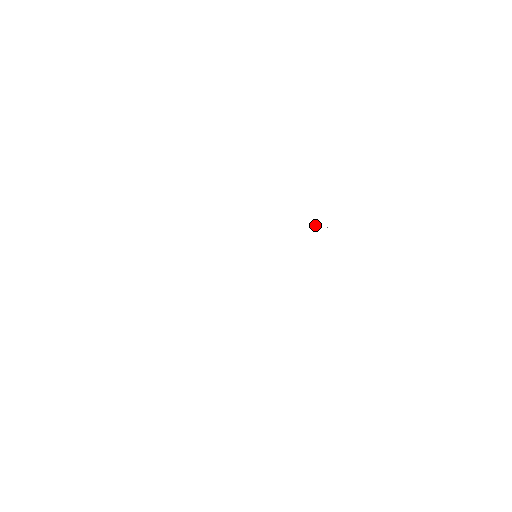
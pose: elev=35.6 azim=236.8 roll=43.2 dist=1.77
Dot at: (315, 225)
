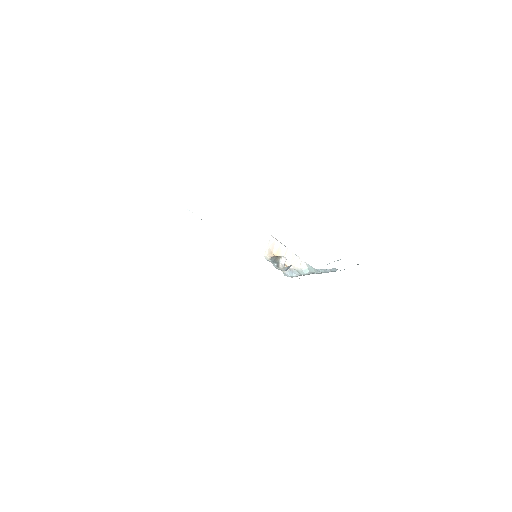
Dot at: (280, 258)
